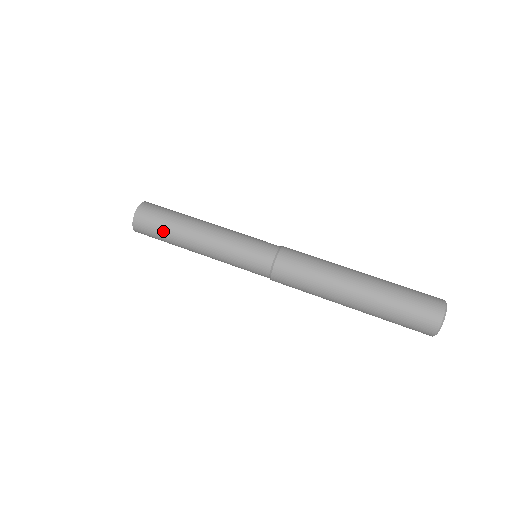
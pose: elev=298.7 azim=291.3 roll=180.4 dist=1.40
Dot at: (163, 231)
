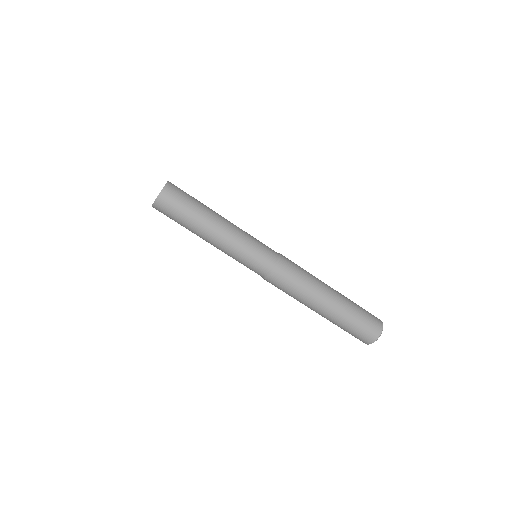
Dot at: (179, 223)
